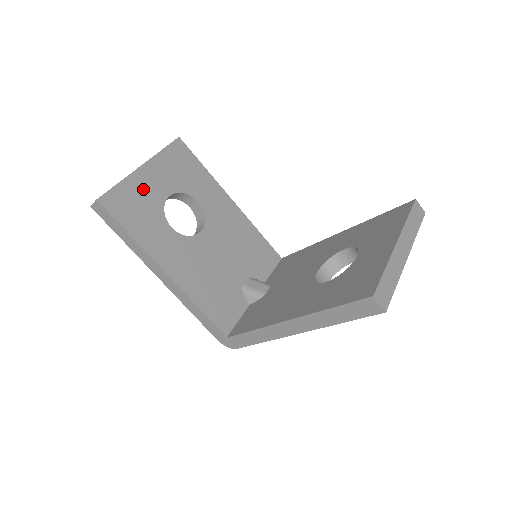
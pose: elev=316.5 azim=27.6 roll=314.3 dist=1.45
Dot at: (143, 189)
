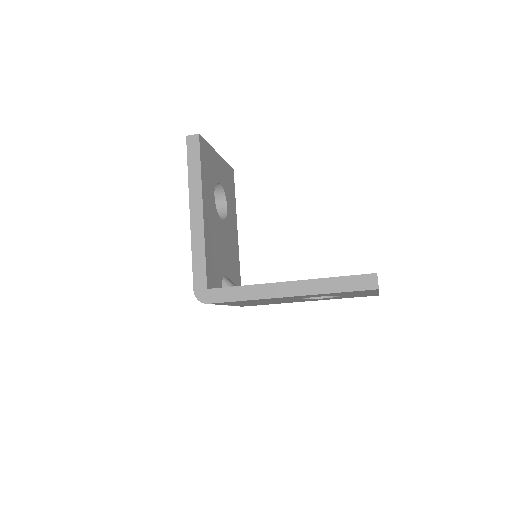
Dot at: (214, 162)
